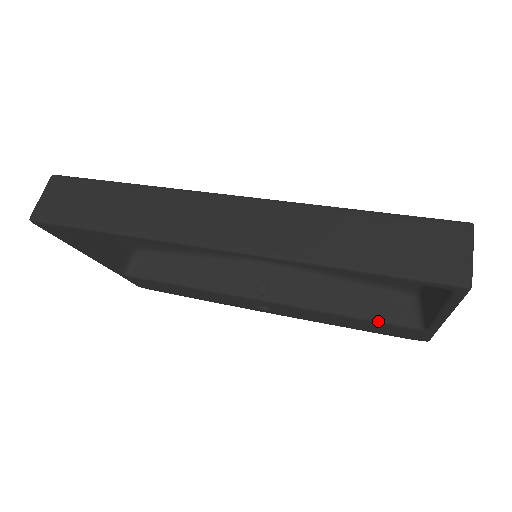
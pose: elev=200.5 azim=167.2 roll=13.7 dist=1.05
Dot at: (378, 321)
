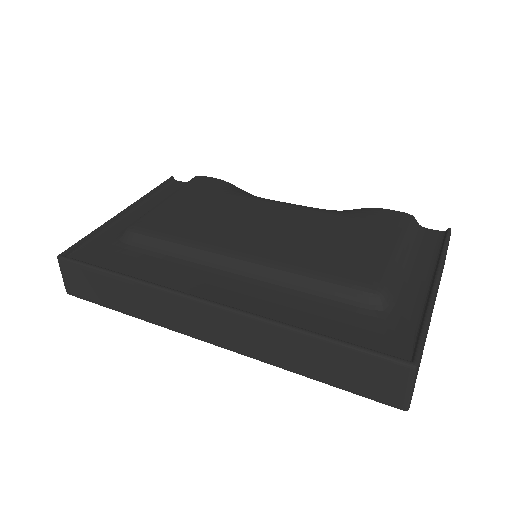
Dot at: occluded
